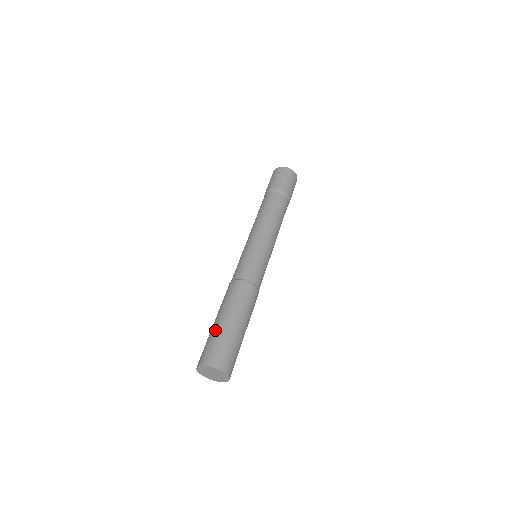
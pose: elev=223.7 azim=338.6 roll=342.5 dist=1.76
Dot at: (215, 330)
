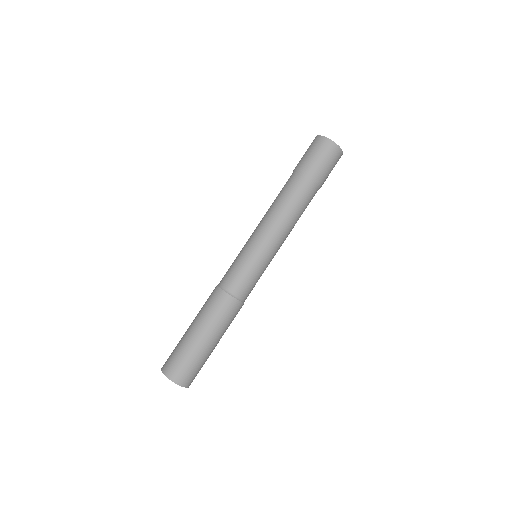
Dot at: (184, 340)
